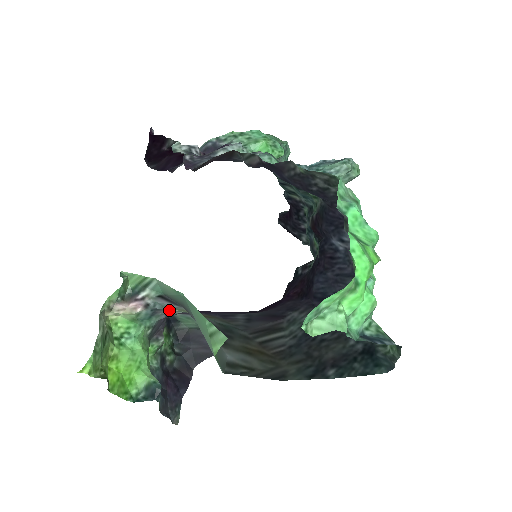
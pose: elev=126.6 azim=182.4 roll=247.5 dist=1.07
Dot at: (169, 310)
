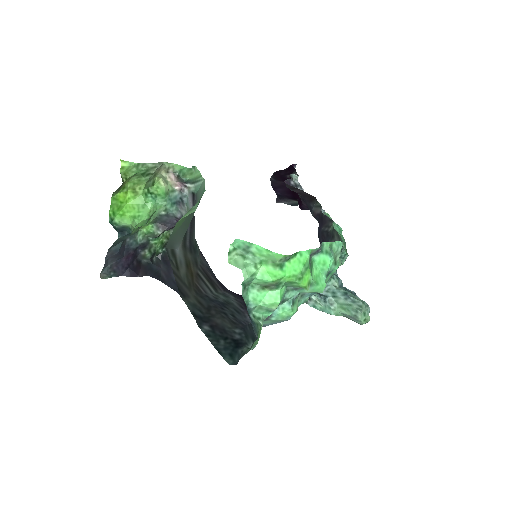
Dot at: (186, 211)
